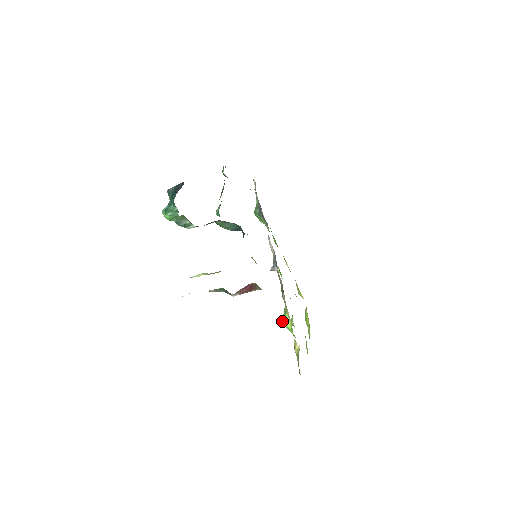
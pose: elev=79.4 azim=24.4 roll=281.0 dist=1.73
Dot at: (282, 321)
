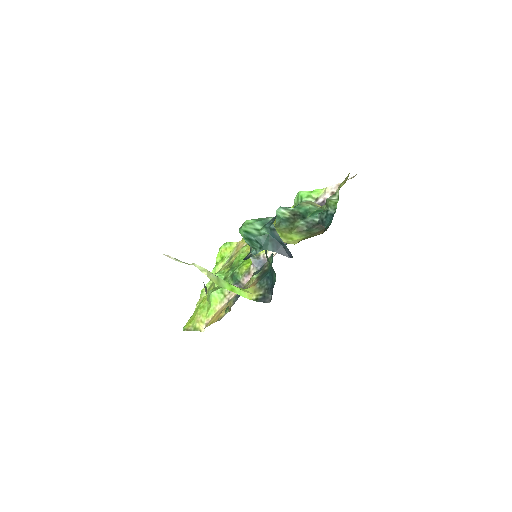
Dot at: (213, 293)
